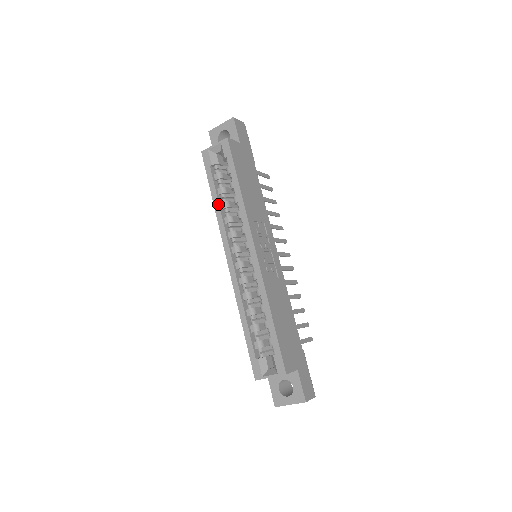
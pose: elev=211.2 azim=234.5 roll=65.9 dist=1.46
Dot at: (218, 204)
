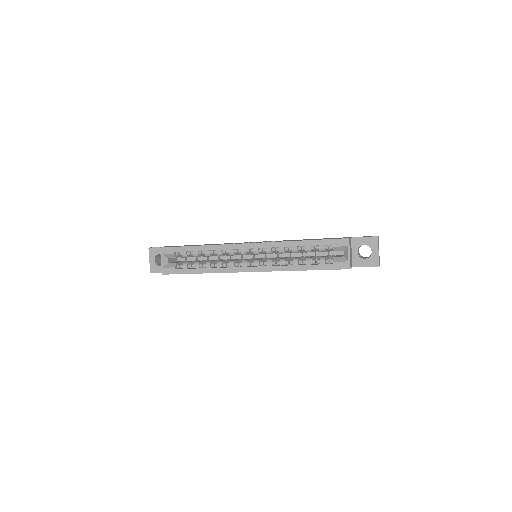
Dot at: (205, 269)
